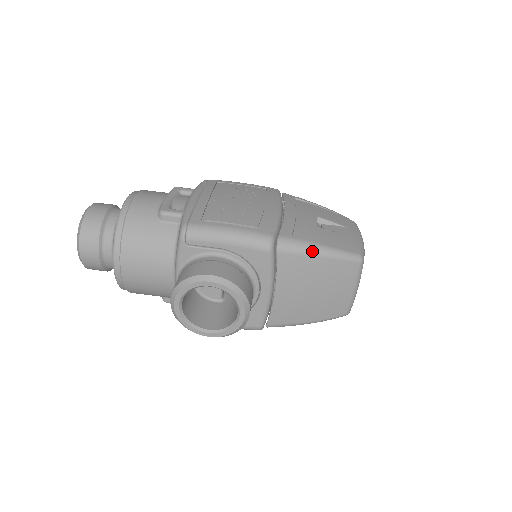
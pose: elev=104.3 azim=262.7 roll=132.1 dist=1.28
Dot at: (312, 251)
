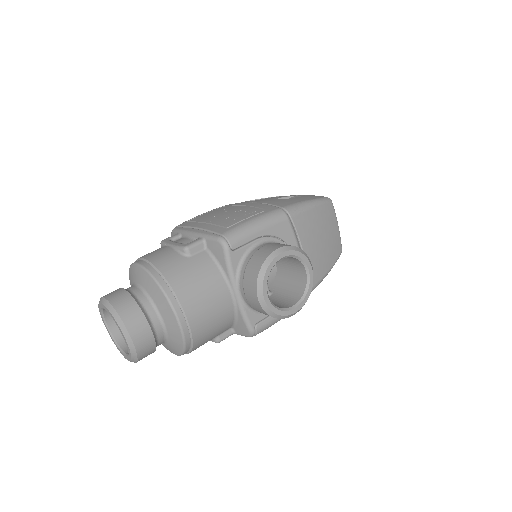
Dot at: (307, 206)
